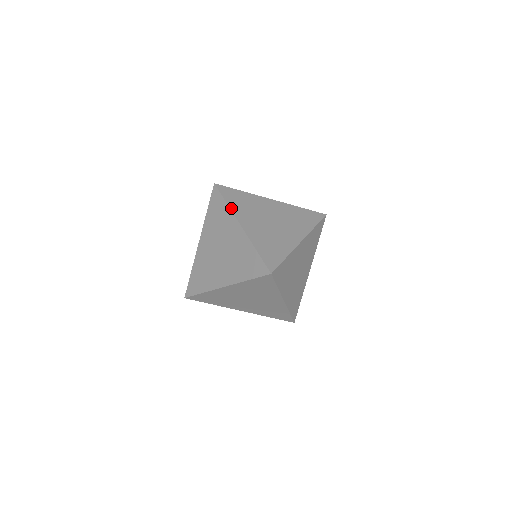
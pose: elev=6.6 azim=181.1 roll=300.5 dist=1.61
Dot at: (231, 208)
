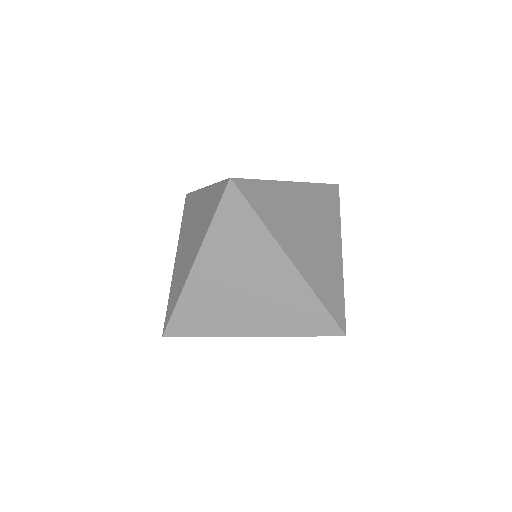
Dot at: occluded
